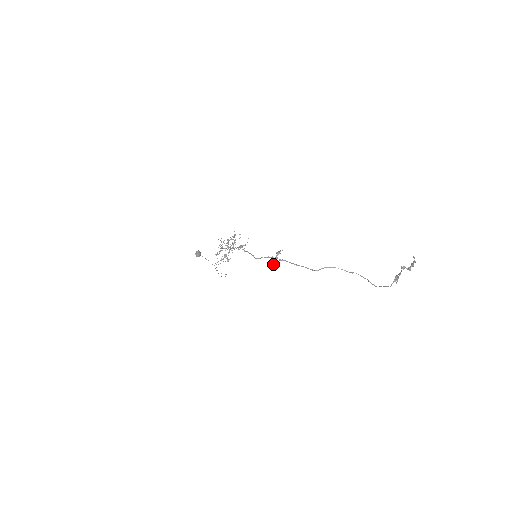
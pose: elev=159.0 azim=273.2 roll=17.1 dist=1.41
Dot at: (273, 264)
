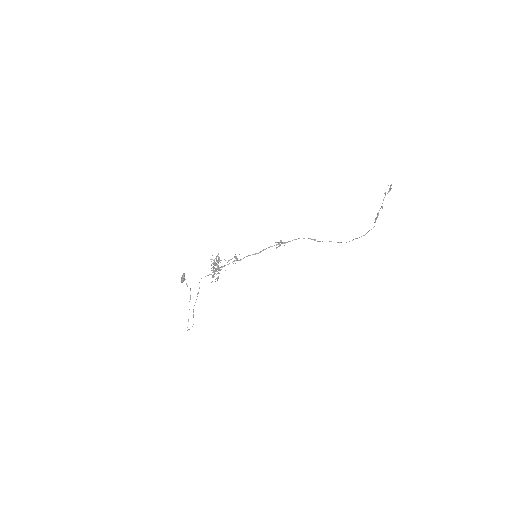
Dot at: (284, 242)
